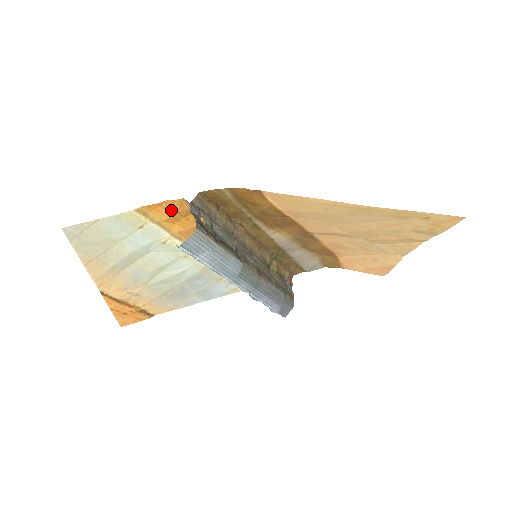
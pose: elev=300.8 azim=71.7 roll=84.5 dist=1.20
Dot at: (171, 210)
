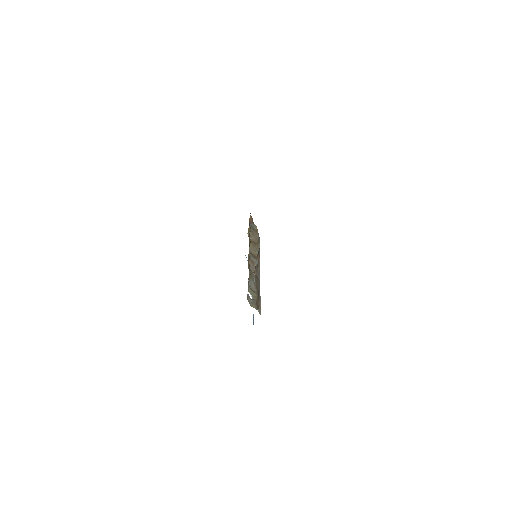
Dot at: occluded
